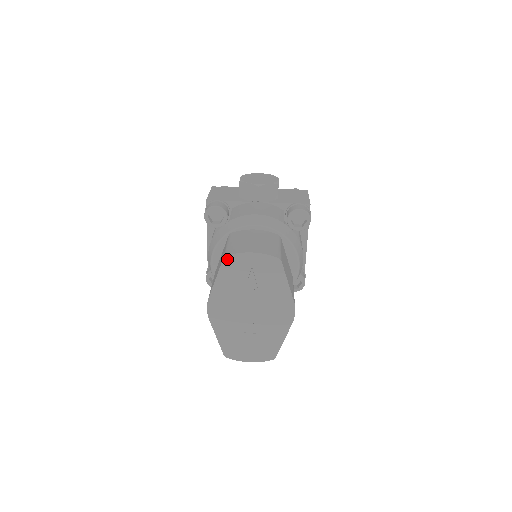
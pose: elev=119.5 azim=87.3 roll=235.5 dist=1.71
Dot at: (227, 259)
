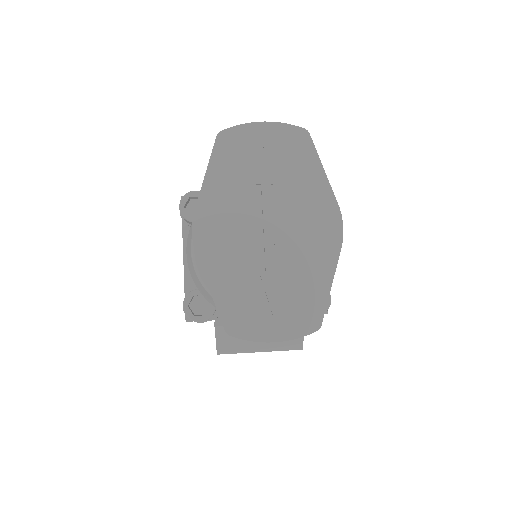
Dot at: (223, 136)
